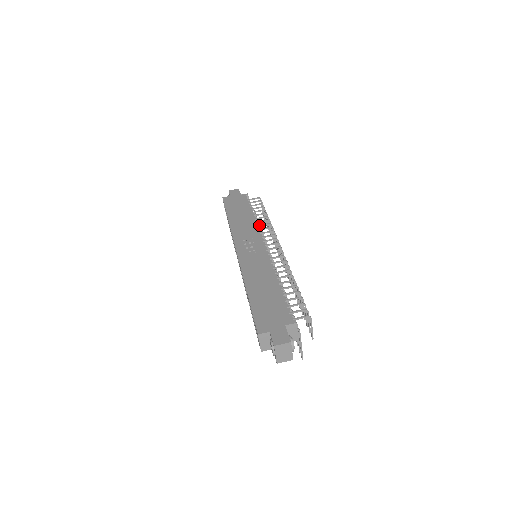
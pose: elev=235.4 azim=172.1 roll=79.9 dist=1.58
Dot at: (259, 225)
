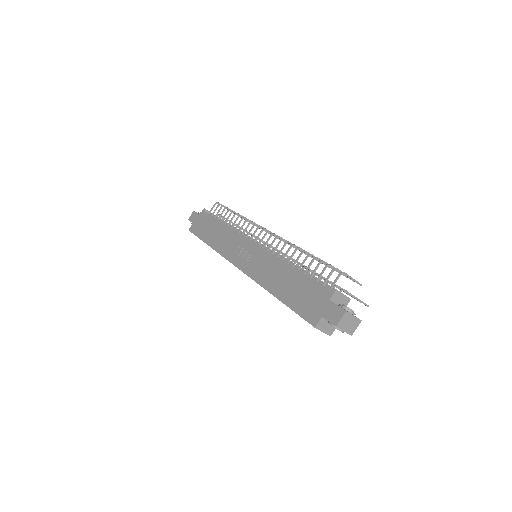
Dot at: (235, 228)
